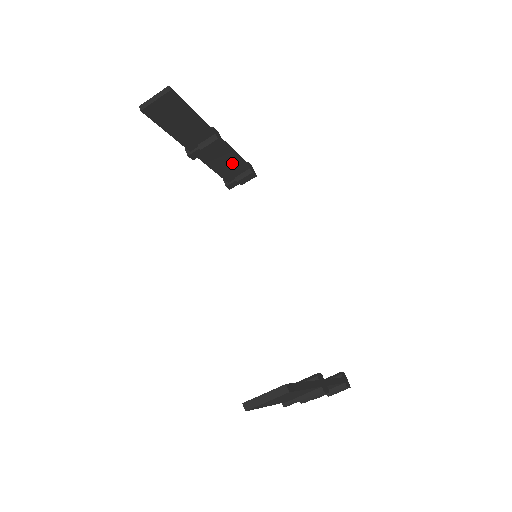
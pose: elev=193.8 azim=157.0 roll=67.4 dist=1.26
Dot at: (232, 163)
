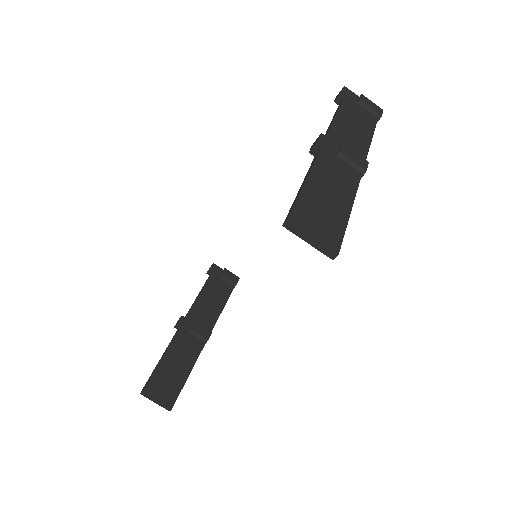
Dot at: occluded
